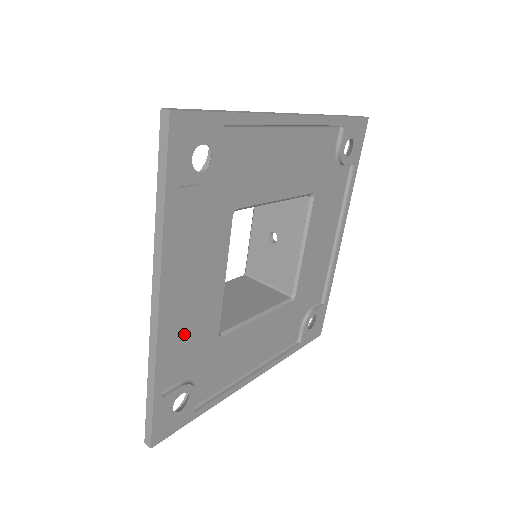
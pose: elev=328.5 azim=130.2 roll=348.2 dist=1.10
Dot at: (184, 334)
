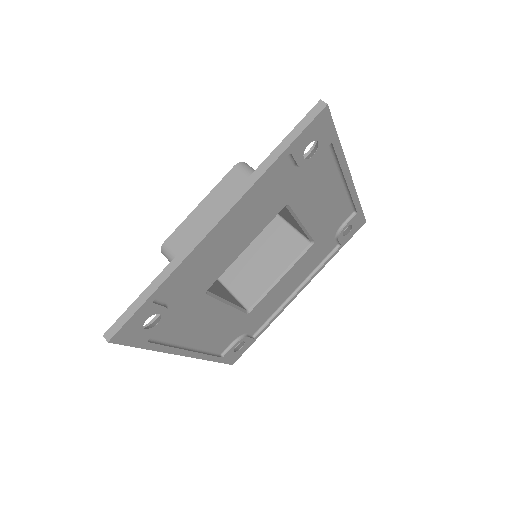
Dot at: (217, 337)
